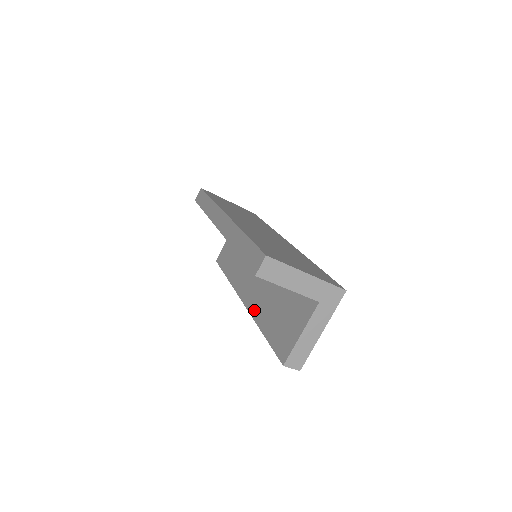
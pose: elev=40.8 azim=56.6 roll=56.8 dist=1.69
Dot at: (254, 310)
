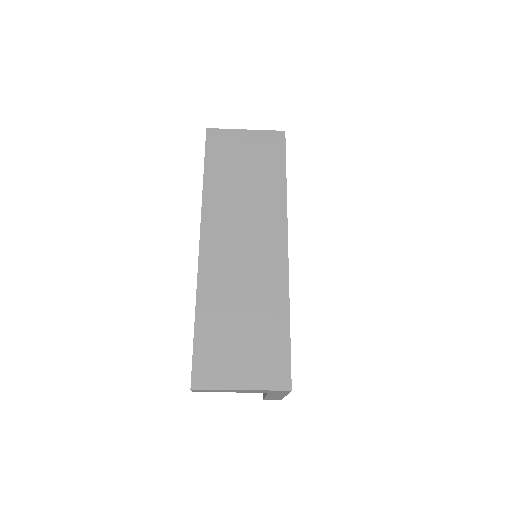
Dot at: occluded
